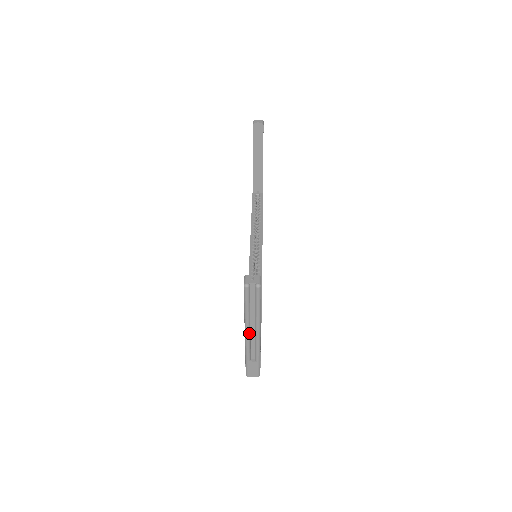
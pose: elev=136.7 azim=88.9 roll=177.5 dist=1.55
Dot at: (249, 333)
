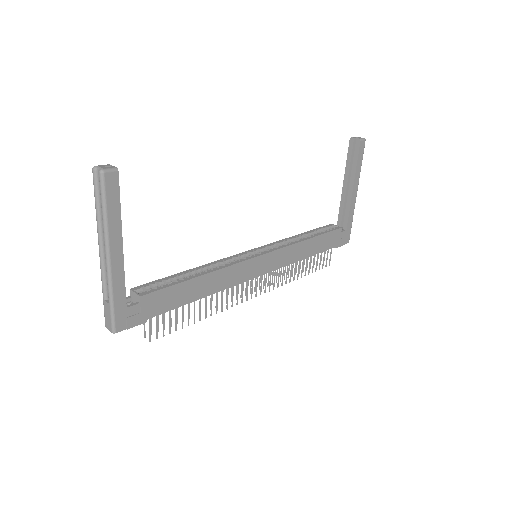
Dot at: (101, 250)
